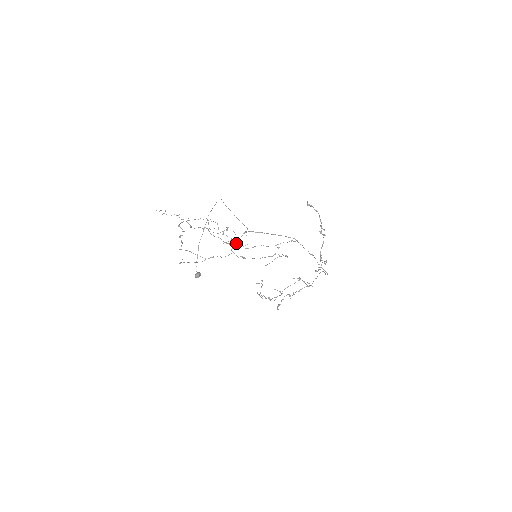
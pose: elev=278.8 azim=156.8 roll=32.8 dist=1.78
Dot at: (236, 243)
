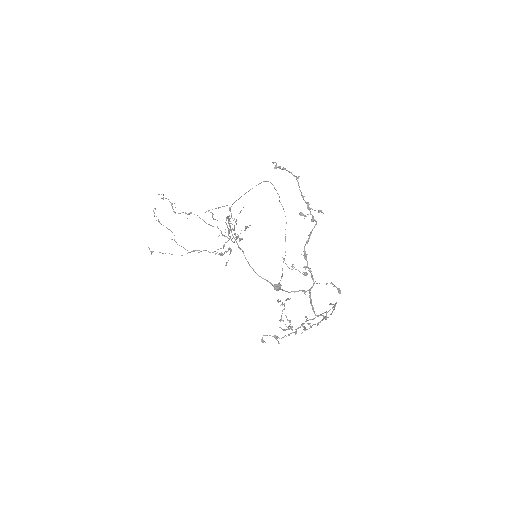
Dot at: (228, 235)
